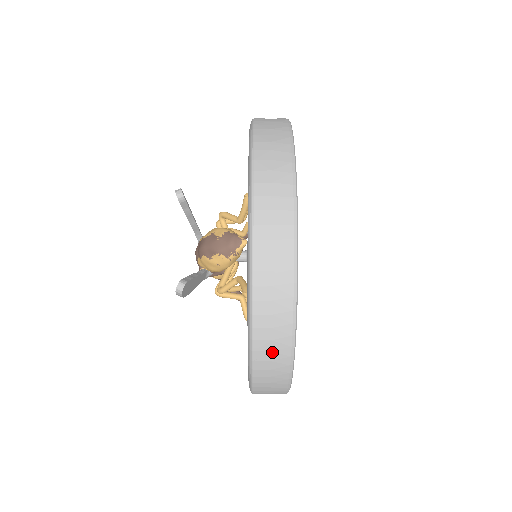
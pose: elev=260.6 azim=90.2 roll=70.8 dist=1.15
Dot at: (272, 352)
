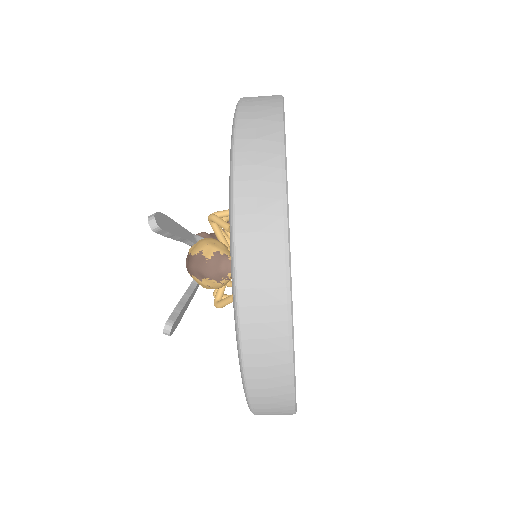
Dot at: (271, 404)
